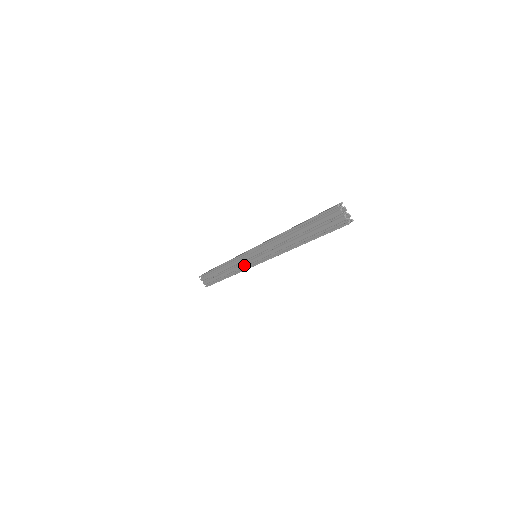
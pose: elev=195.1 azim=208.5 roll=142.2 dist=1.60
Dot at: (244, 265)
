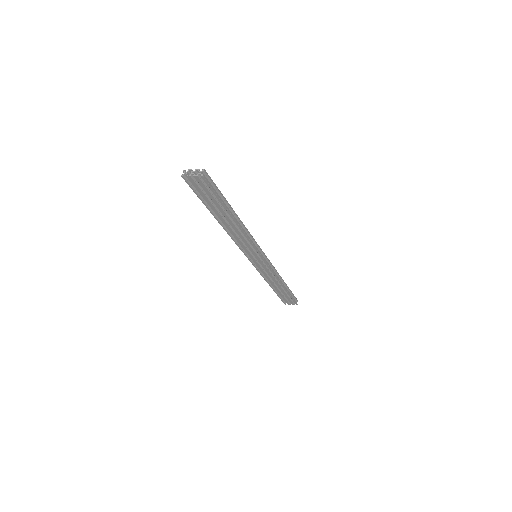
Dot at: (266, 269)
